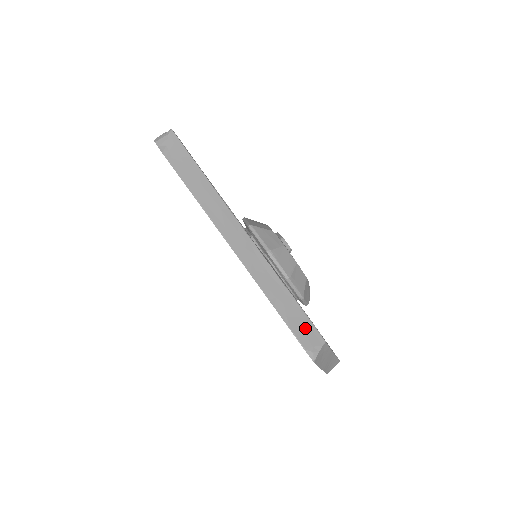
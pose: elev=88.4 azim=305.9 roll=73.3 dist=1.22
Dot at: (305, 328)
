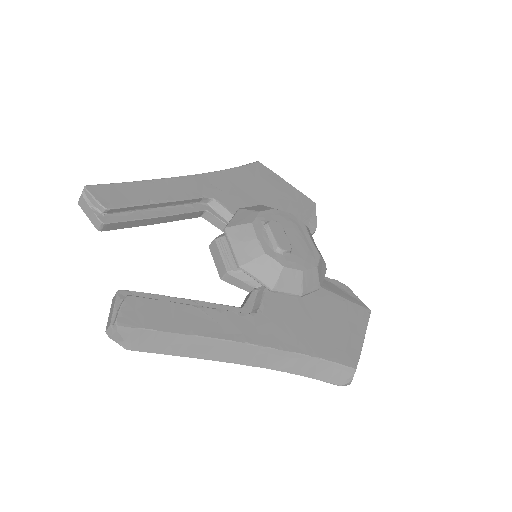
Dot at: (335, 372)
